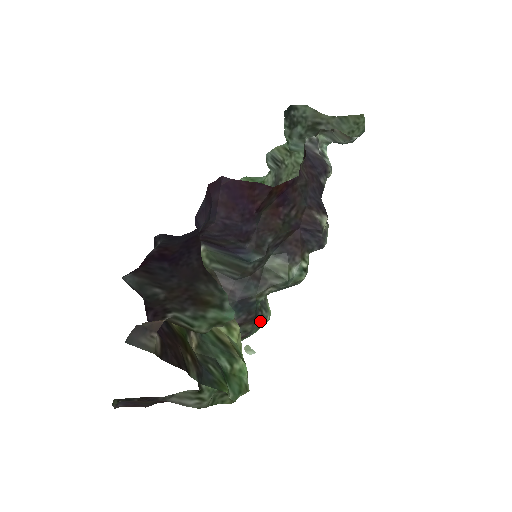
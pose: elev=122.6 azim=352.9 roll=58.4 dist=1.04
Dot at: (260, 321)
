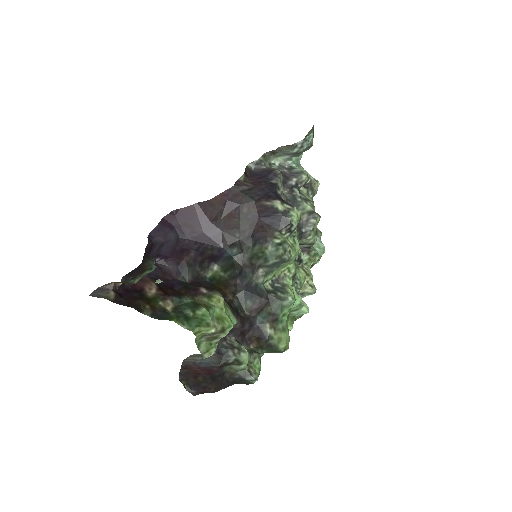
Dot at: (277, 301)
